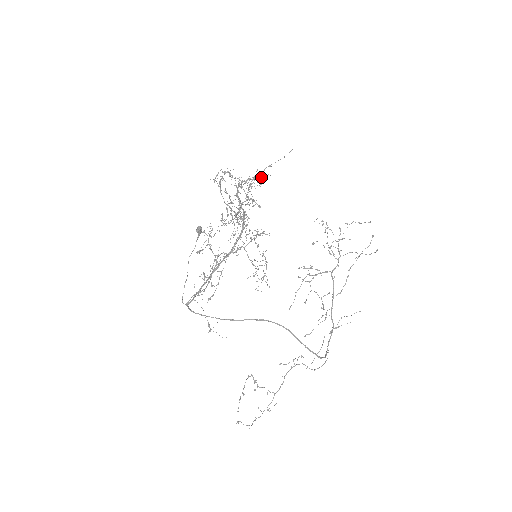
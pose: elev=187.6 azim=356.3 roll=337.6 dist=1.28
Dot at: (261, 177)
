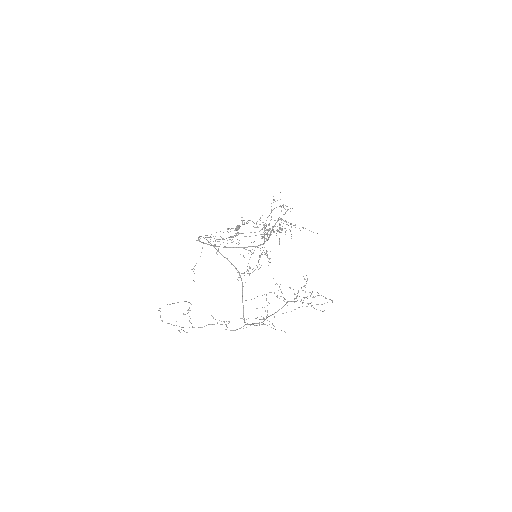
Dot at: occluded
